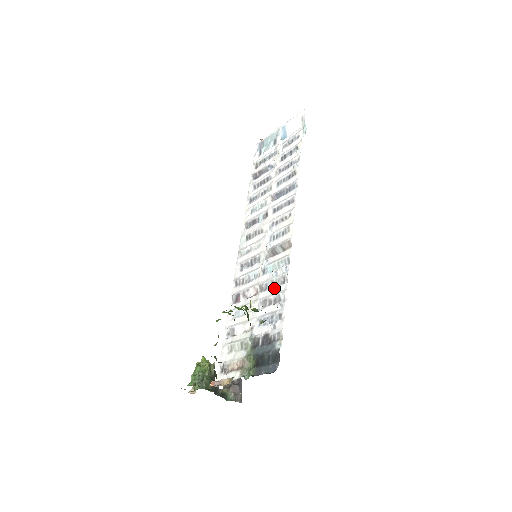
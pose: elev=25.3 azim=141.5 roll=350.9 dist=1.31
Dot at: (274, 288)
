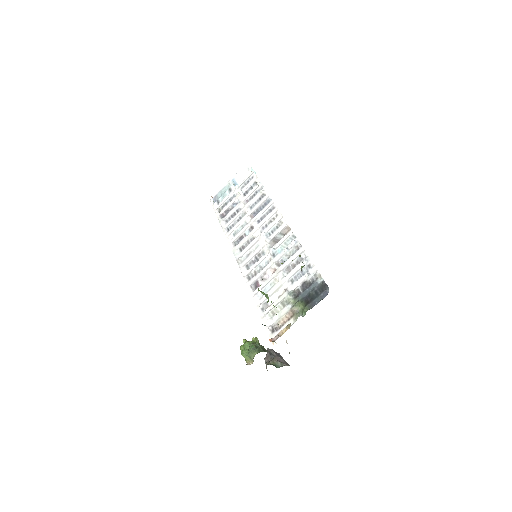
Dot at: (292, 256)
